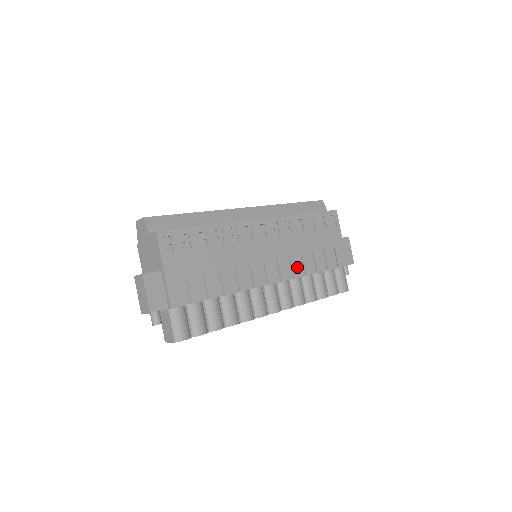
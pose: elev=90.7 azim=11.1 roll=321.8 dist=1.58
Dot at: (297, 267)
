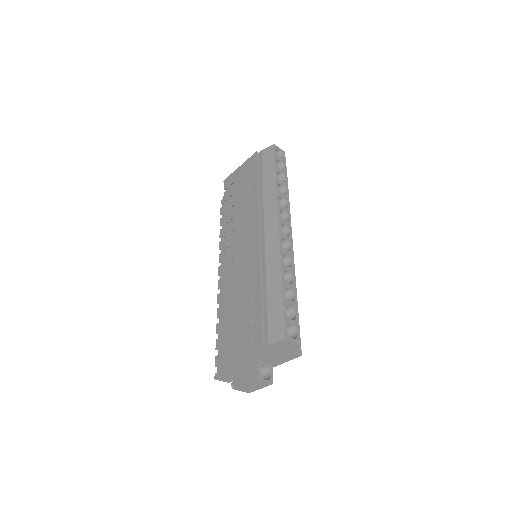
Dot at: occluded
